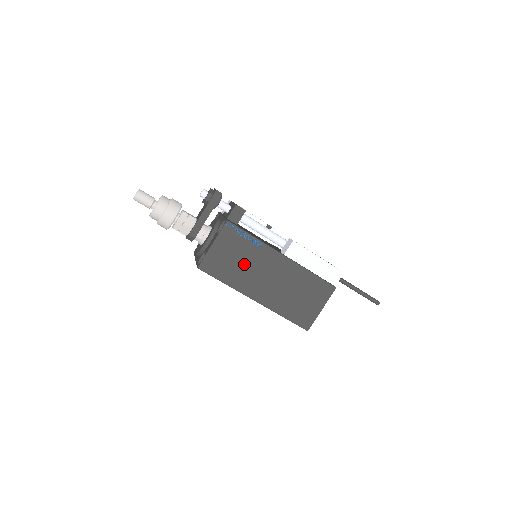
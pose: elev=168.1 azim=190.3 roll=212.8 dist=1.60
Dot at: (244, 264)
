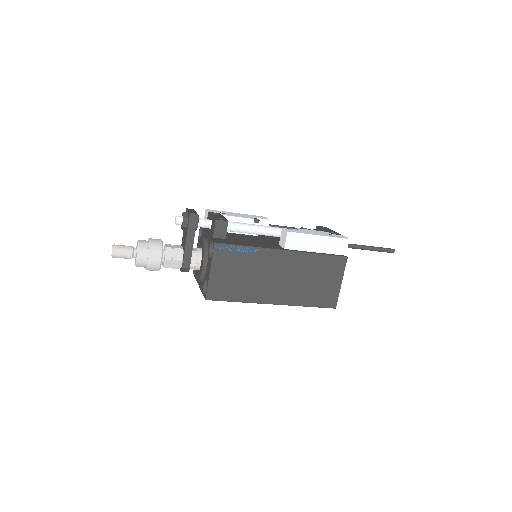
Dot at: (249, 276)
